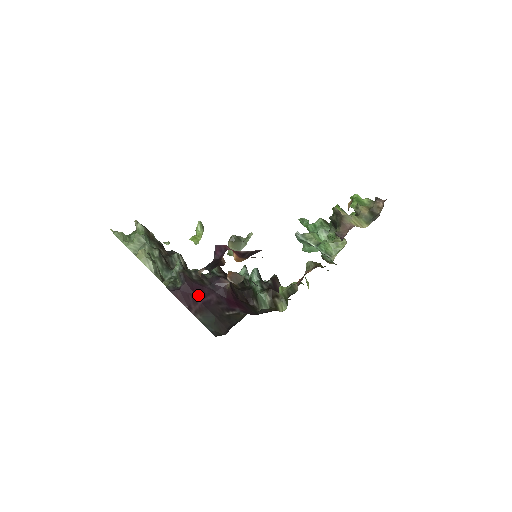
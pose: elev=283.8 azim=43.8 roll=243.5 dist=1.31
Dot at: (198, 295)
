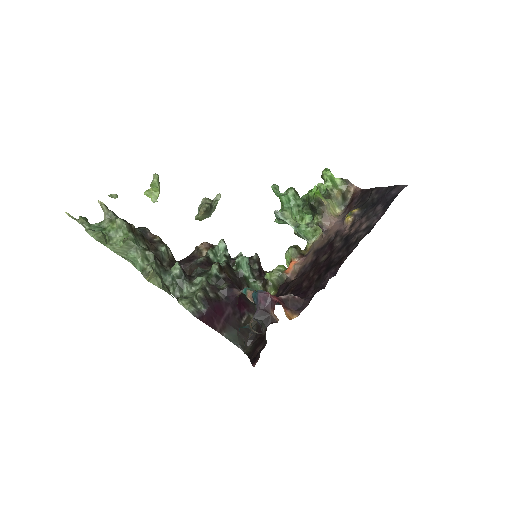
Dot at: (219, 313)
